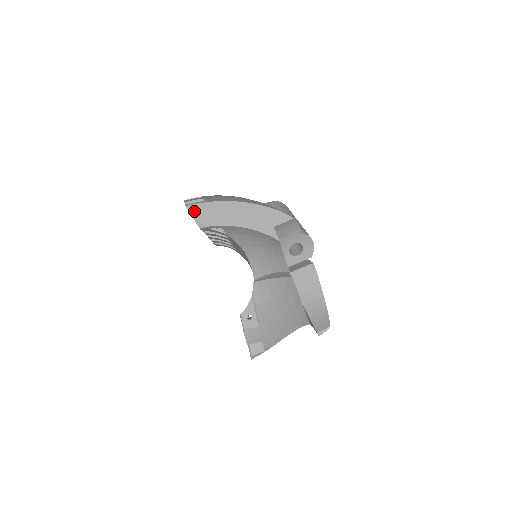
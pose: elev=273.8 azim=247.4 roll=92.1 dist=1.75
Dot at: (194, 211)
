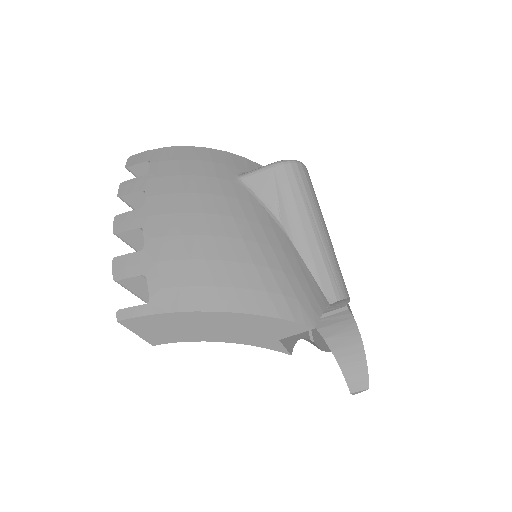
Dot at: (134, 327)
